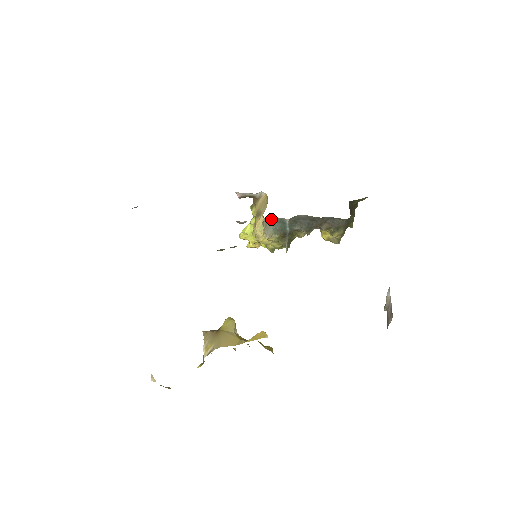
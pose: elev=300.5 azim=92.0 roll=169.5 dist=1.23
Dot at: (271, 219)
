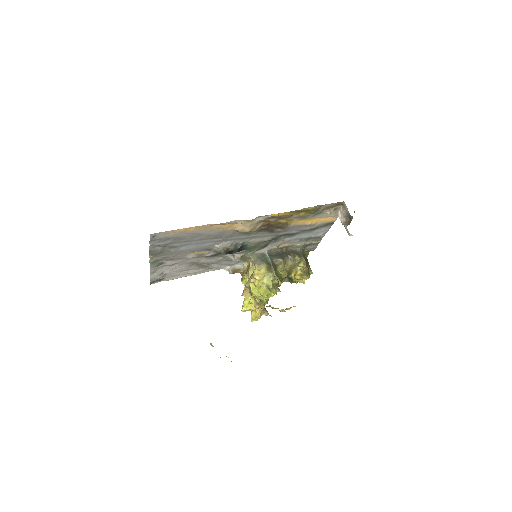
Dot at: (256, 256)
